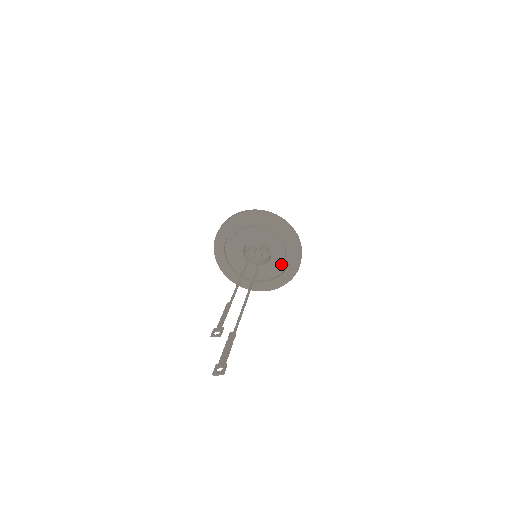
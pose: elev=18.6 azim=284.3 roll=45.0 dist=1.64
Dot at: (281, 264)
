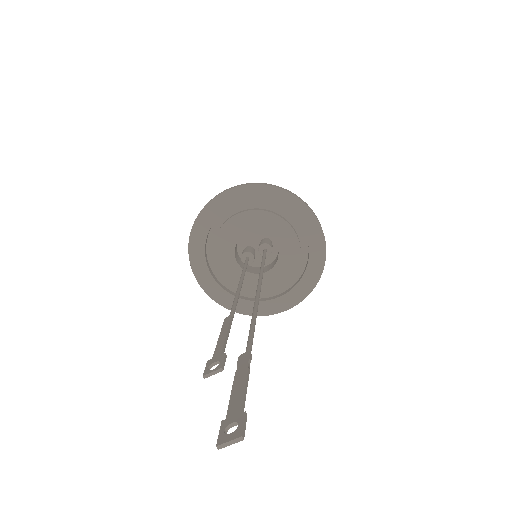
Dot at: (297, 258)
